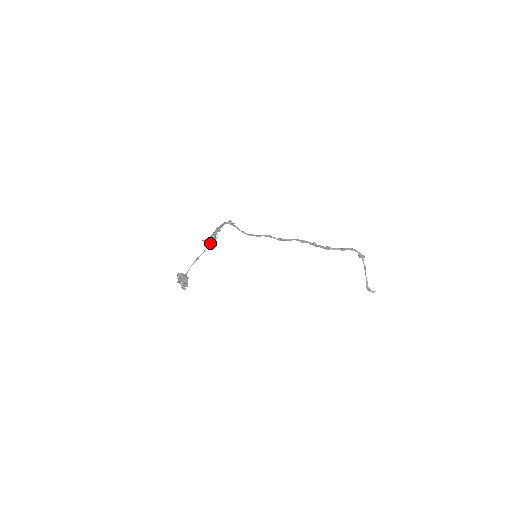
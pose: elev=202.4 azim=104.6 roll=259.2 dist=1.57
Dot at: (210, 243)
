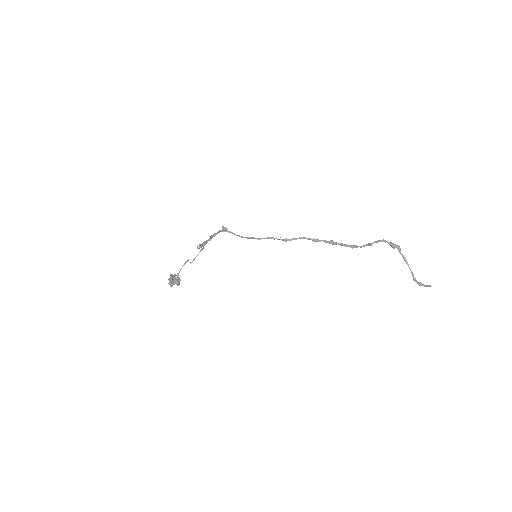
Dot at: (199, 245)
